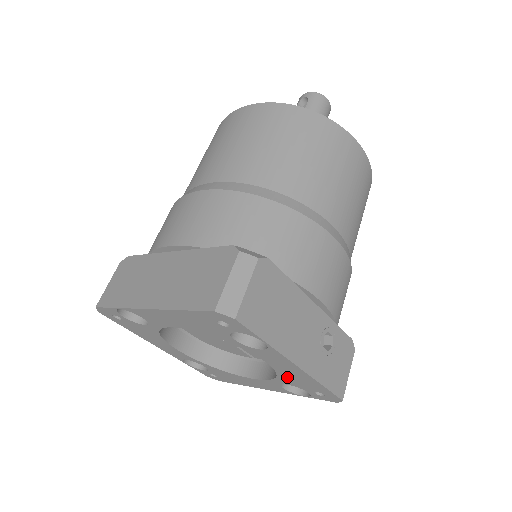
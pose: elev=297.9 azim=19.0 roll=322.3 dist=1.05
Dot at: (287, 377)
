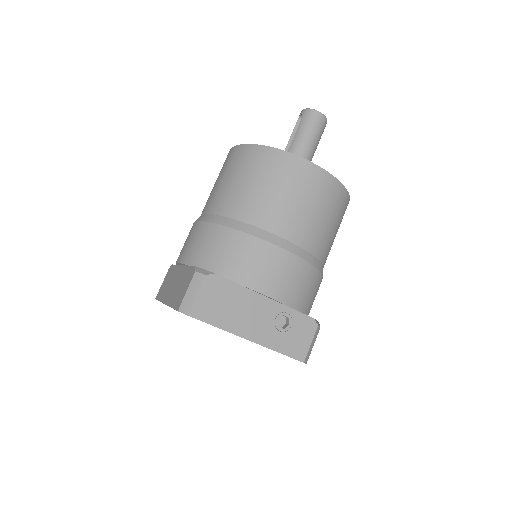
Dot at: occluded
